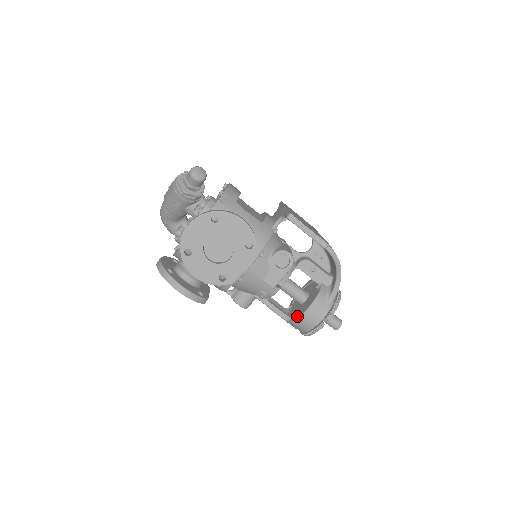
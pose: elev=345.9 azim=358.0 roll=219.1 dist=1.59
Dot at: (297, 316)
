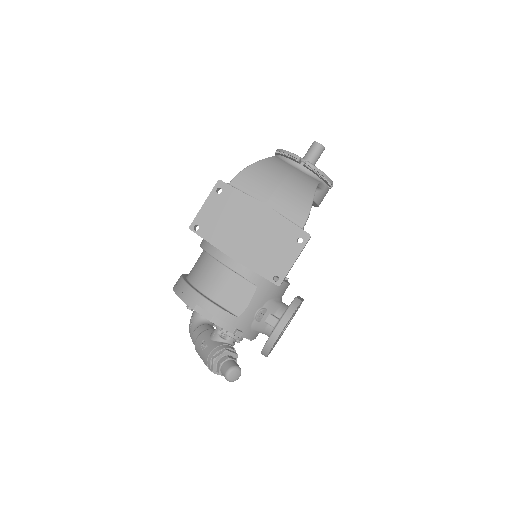
Dot at: occluded
